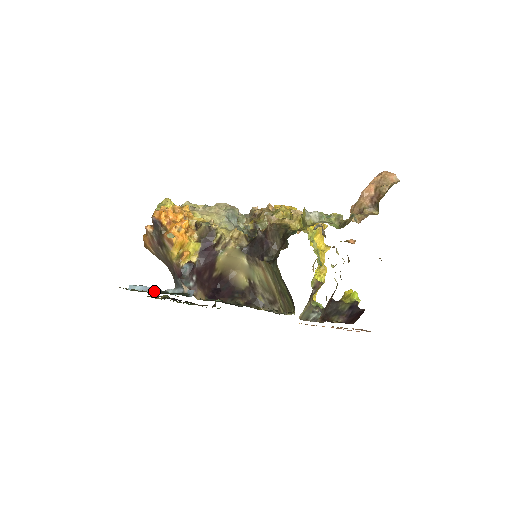
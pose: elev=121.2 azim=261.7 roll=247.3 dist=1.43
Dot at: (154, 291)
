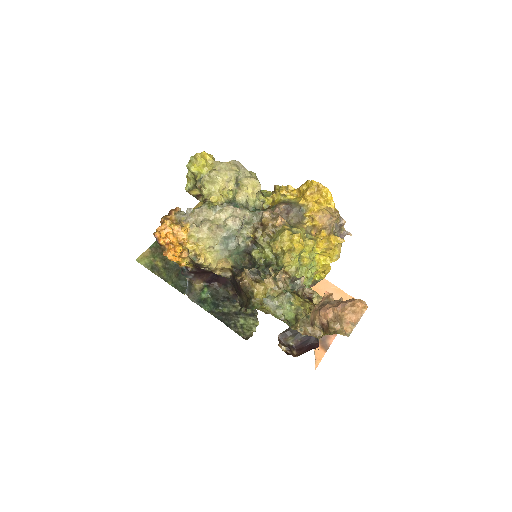
Dot at: occluded
